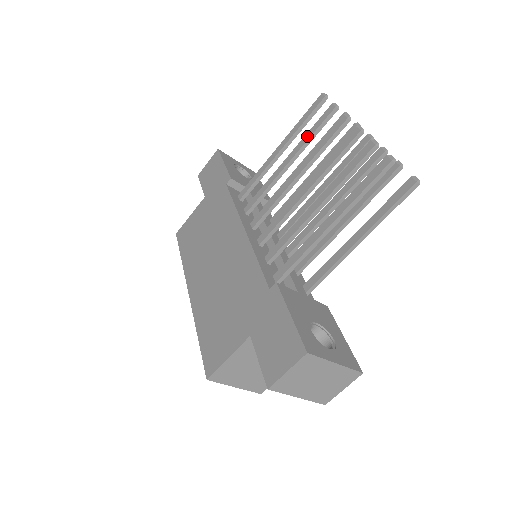
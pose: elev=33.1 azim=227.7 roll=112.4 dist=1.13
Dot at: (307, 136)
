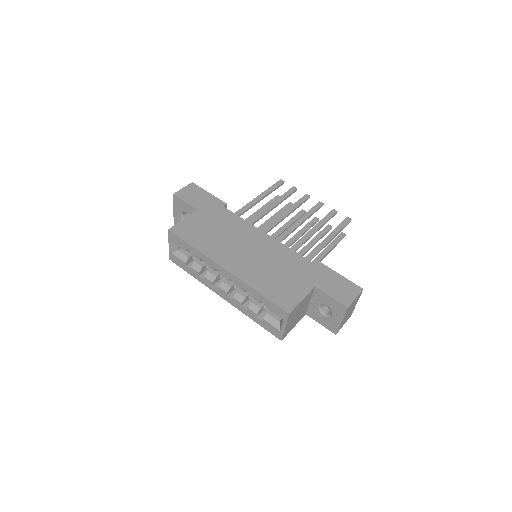
Dot at: (283, 197)
